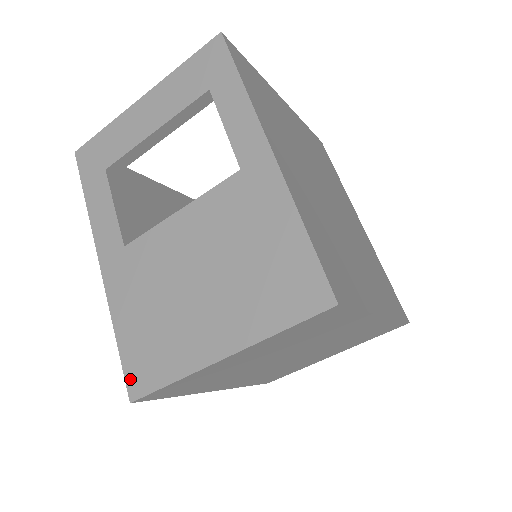
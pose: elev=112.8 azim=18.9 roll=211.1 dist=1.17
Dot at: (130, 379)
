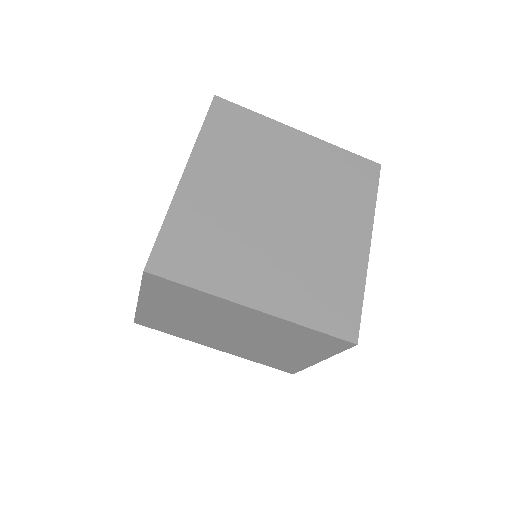
Dot at: occluded
